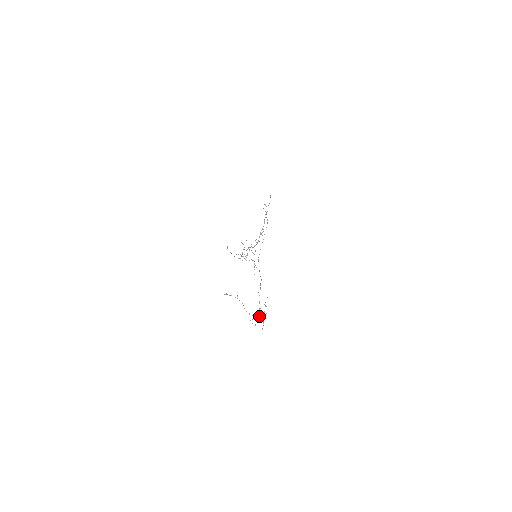
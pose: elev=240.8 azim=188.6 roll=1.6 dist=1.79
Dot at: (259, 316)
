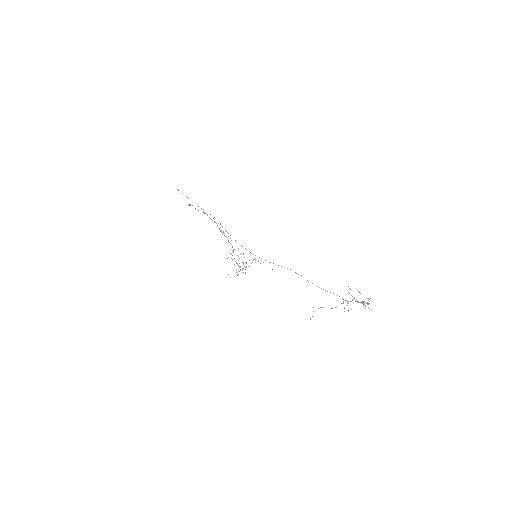
Dot at: (363, 305)
